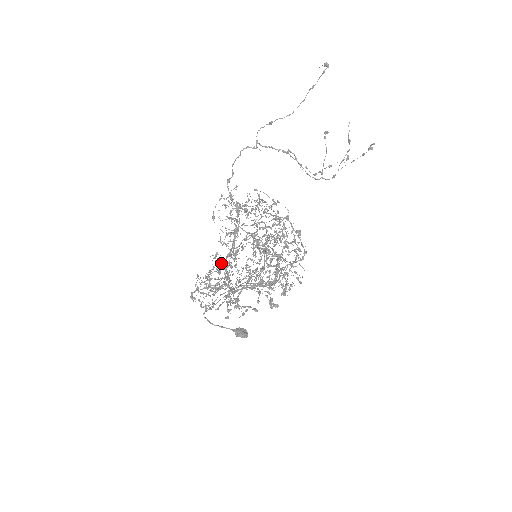
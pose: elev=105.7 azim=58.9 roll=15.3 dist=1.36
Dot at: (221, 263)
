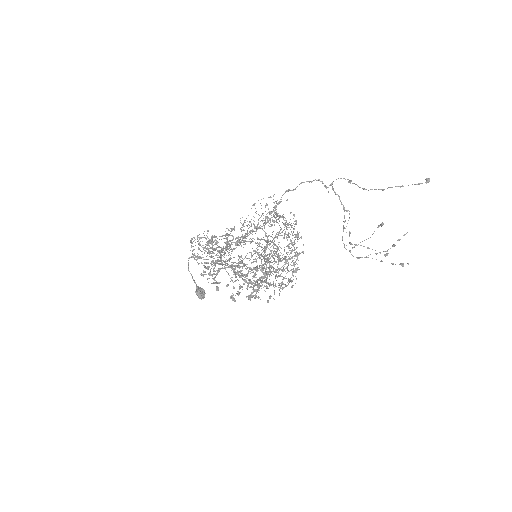
Dot at: (227, 238)
